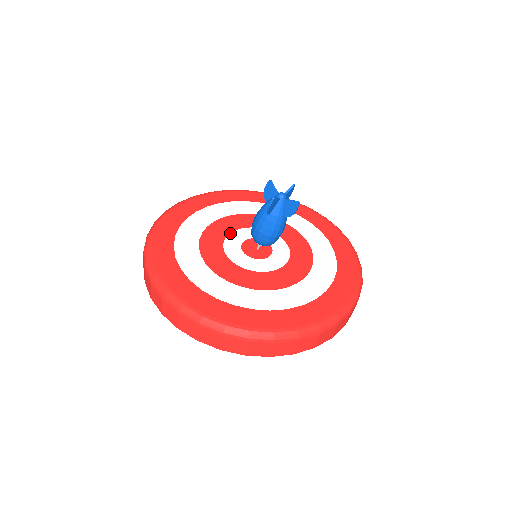
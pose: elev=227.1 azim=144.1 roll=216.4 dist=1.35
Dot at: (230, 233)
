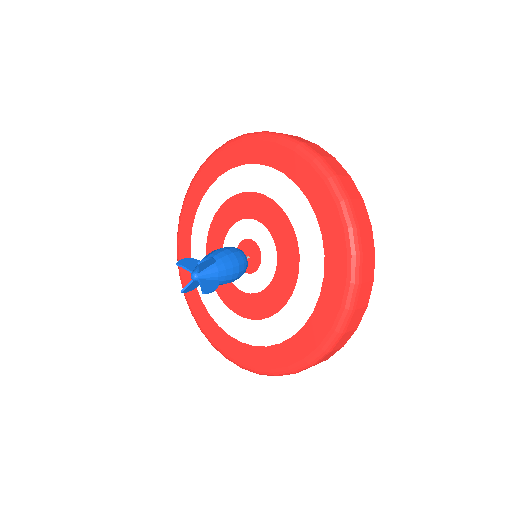
Dot at: (227, 232)
